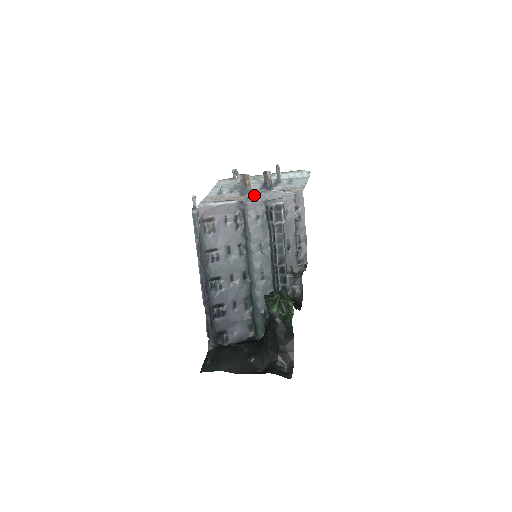
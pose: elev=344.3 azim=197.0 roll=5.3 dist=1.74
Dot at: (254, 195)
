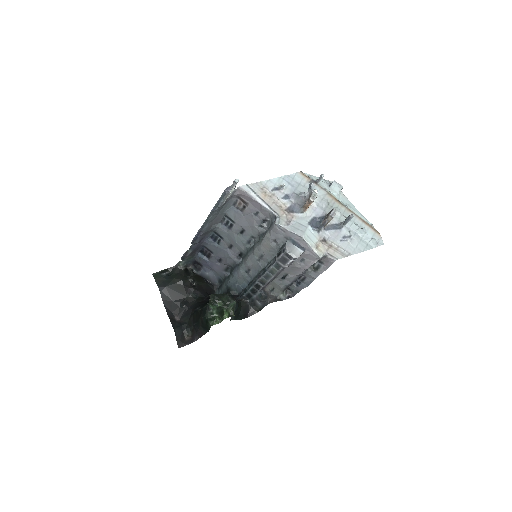
Dot at: (290, 224)
